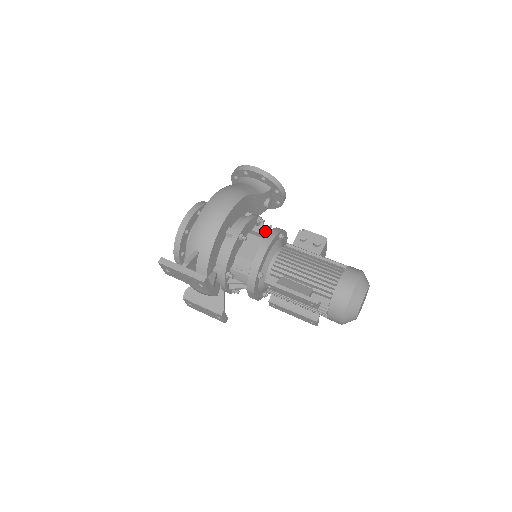
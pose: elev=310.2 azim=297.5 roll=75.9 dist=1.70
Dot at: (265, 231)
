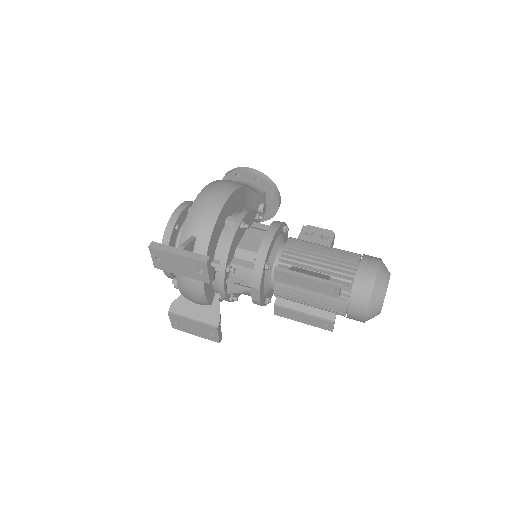
Dot at: (266, 226)
